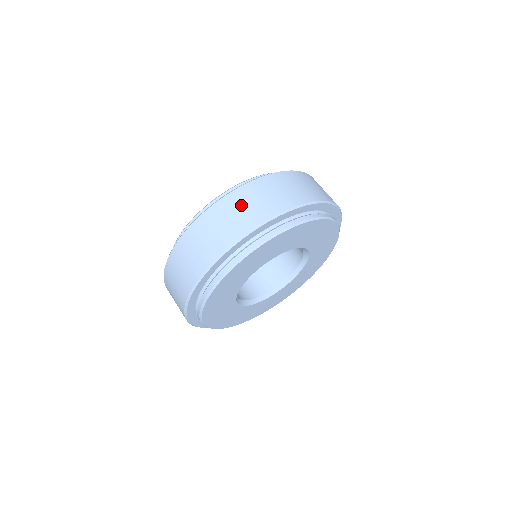
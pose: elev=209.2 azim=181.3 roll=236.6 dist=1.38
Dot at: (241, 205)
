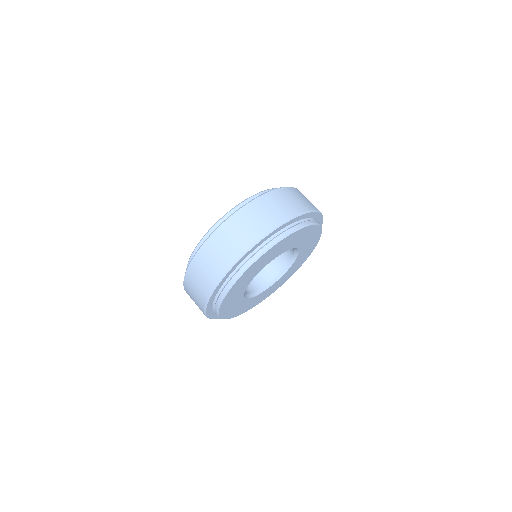
Dot at: (220, 246)
